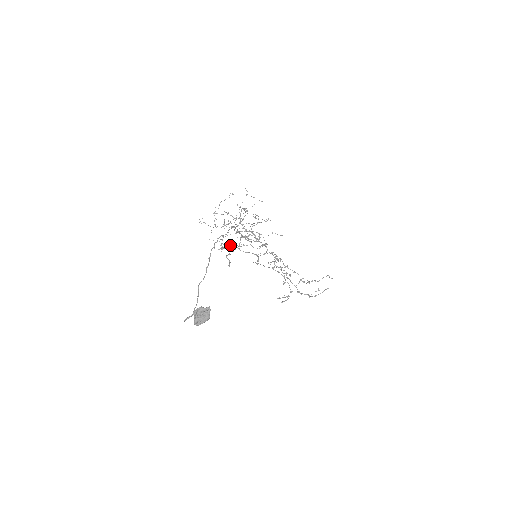
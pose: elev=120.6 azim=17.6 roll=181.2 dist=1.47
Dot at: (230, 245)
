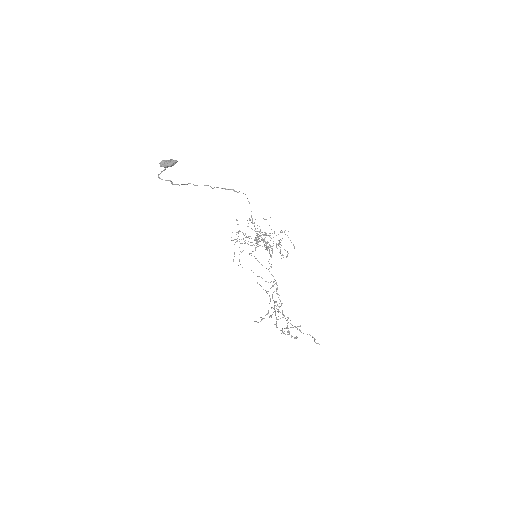
Dot at: occluded
